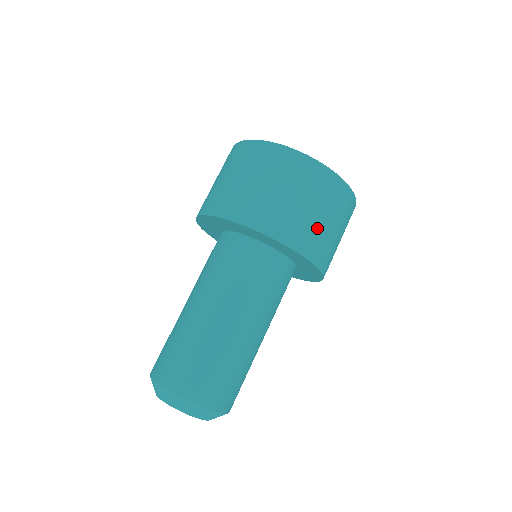
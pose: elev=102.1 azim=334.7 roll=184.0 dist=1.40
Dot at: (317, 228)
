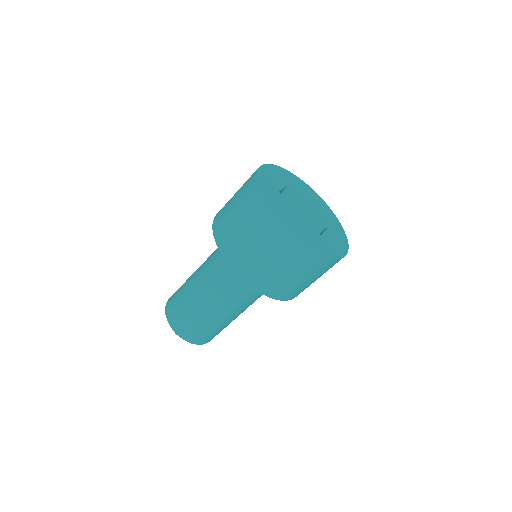
Dot at: (263, 268)
